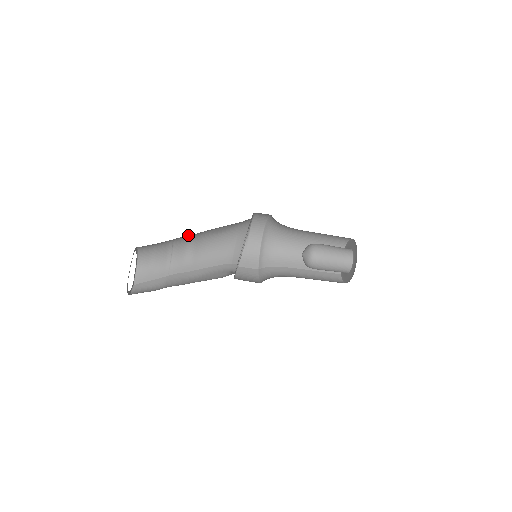
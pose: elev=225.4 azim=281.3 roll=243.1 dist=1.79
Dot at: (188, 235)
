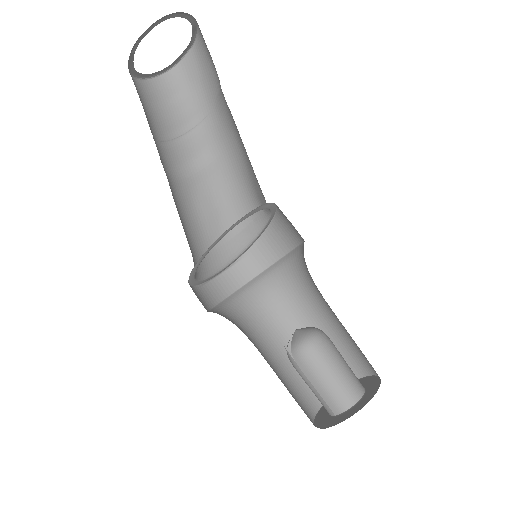
Dot at: (198, 157)
